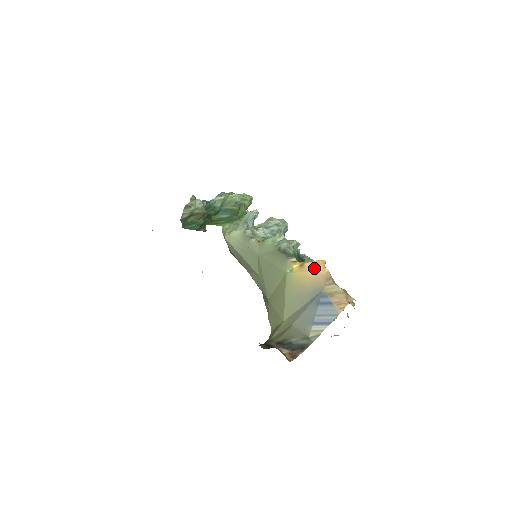
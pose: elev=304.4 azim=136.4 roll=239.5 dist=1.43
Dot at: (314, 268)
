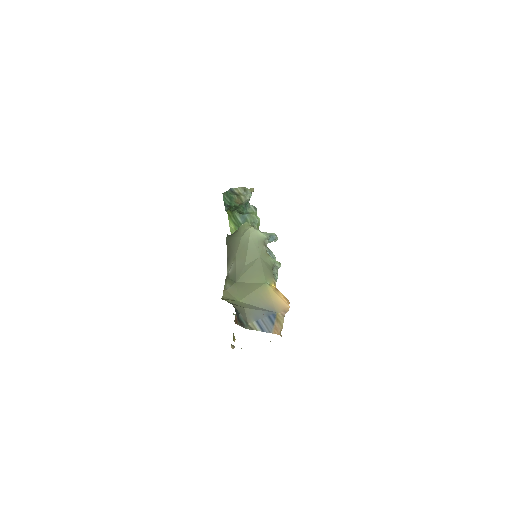
Dot at: (283, 298)
